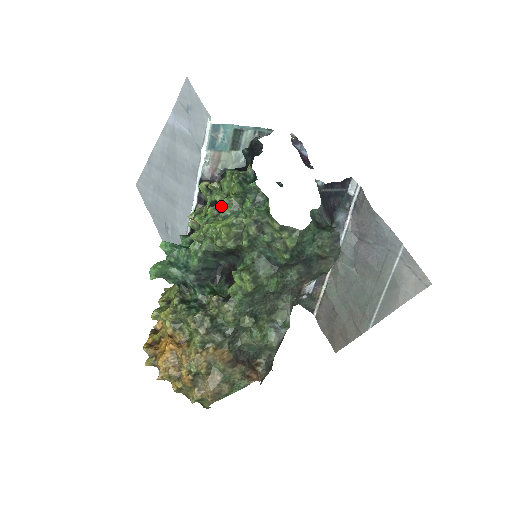
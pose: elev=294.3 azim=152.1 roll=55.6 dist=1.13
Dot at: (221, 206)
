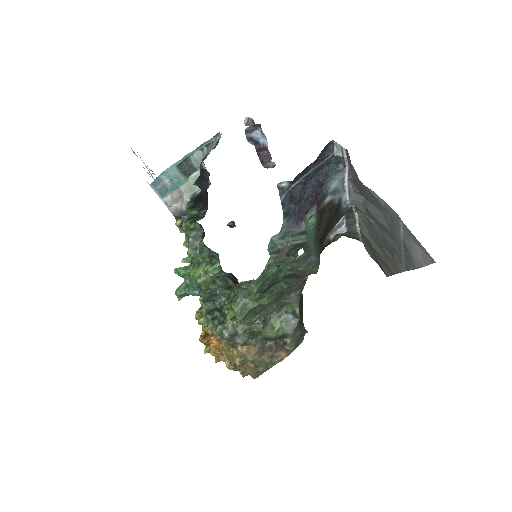
Dot at: occluded
